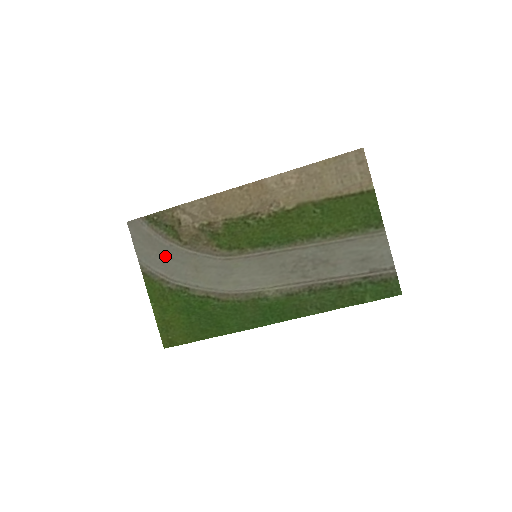
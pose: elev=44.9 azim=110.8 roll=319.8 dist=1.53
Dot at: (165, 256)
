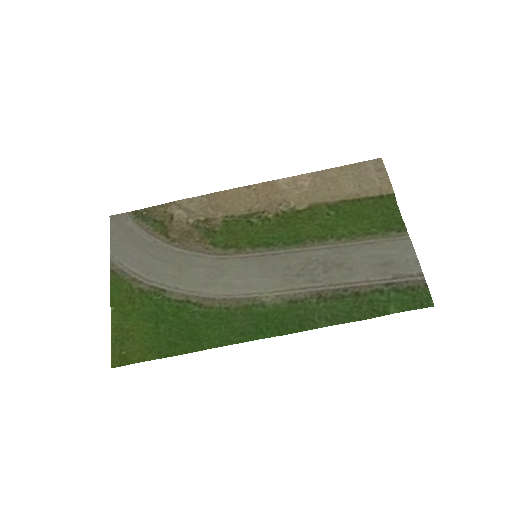
Dot at: (145, 253)
